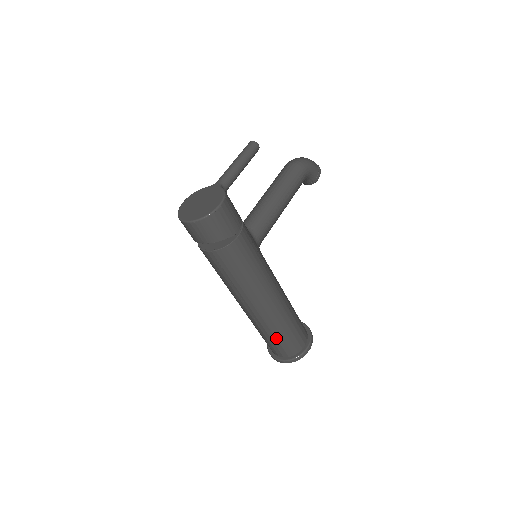
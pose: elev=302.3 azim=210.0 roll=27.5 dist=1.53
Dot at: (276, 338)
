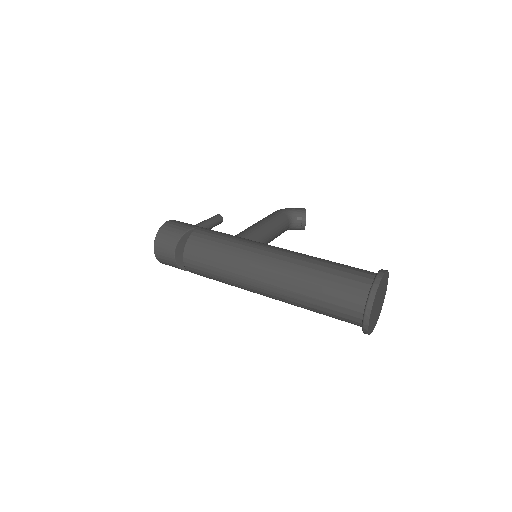
Dot at: (322, 286)
